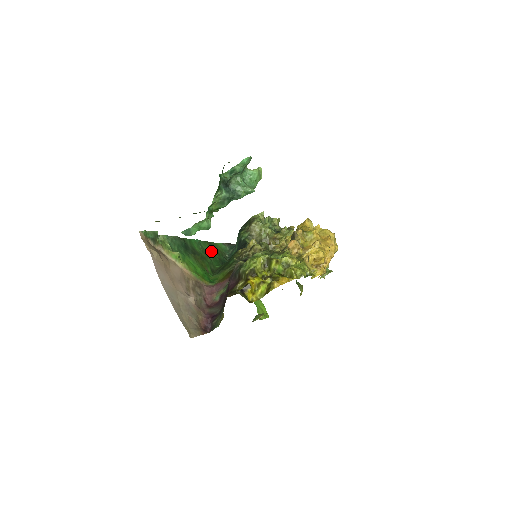
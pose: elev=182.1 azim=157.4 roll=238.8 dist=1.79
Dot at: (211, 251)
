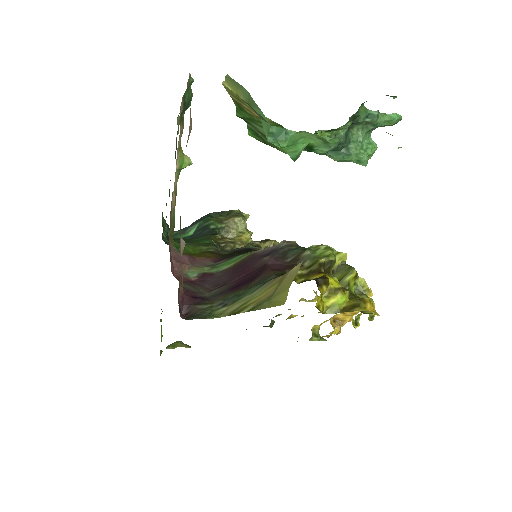
Dot at: occluded
